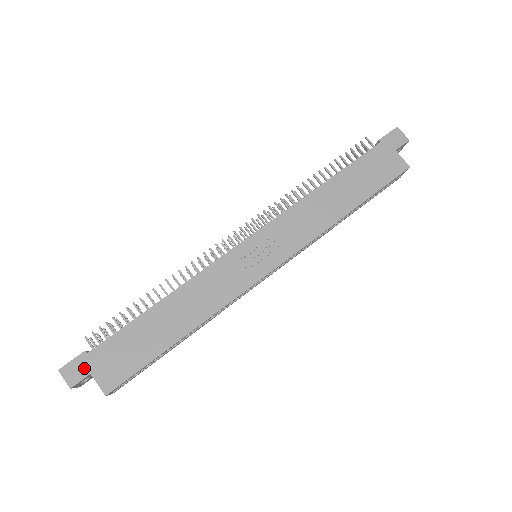
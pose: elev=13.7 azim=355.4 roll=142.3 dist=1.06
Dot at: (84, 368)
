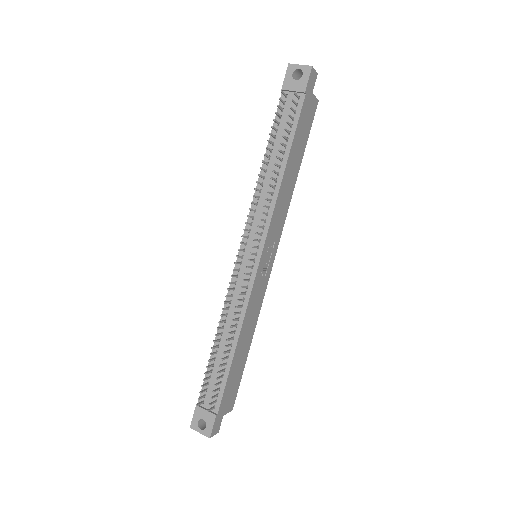
Dot at: (220, 419)
